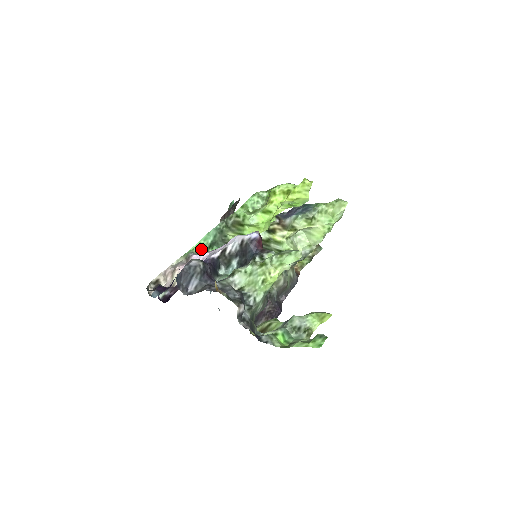
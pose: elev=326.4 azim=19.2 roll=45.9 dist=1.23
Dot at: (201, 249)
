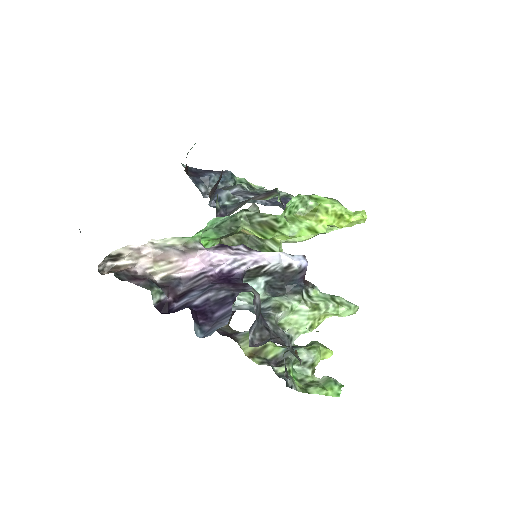
Dot at: occluded
